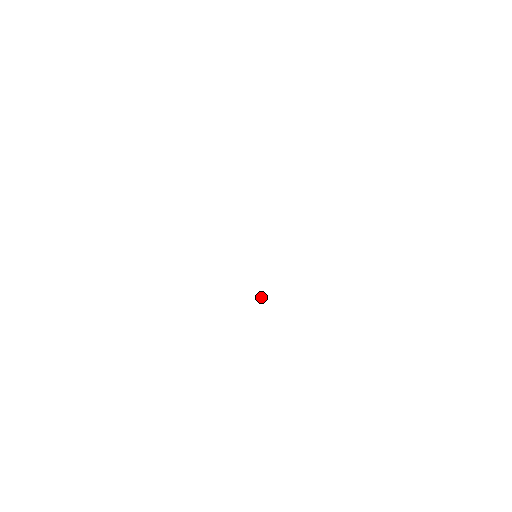
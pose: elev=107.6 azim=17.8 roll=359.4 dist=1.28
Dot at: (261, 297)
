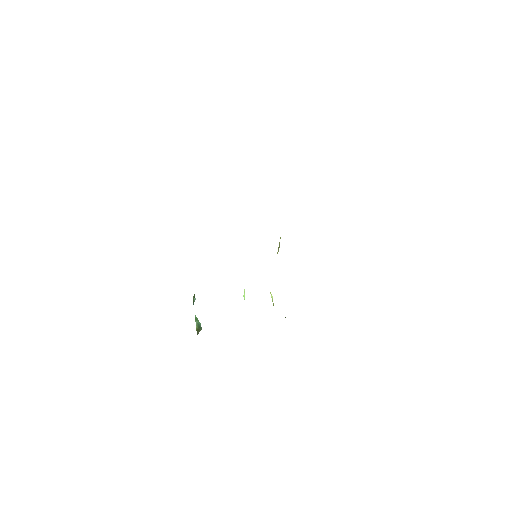
Dot at: (244, 289)
